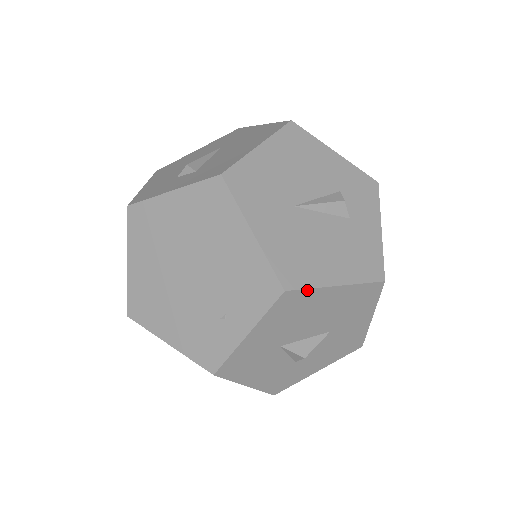
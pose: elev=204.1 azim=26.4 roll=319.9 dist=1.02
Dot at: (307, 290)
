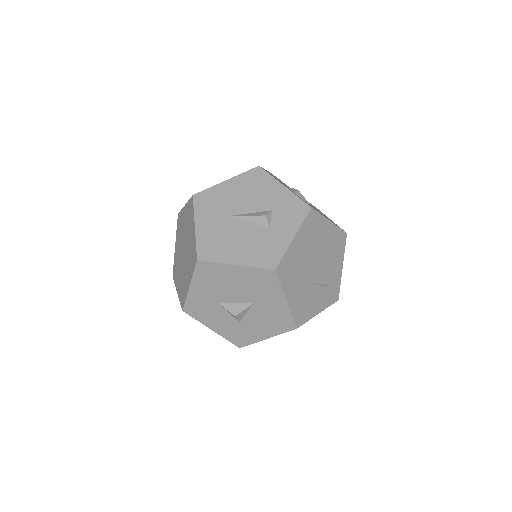
Dot at: (213, 263)
